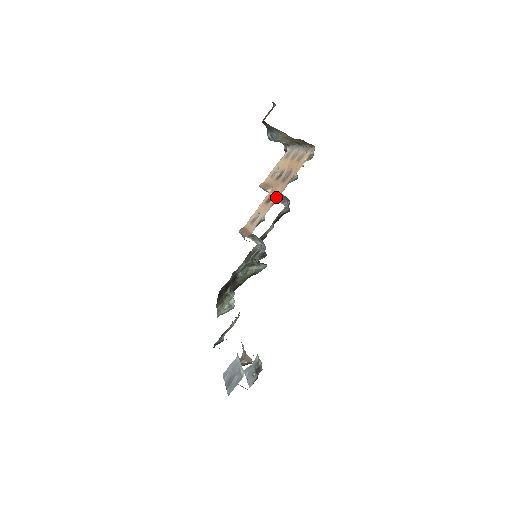
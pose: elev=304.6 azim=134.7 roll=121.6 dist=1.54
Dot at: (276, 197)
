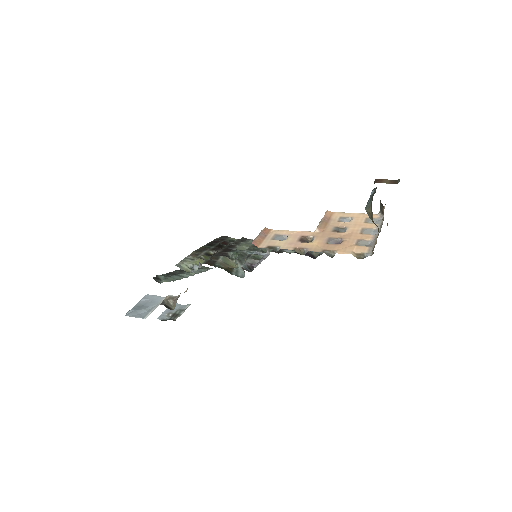
Dot at: (305, 247)
